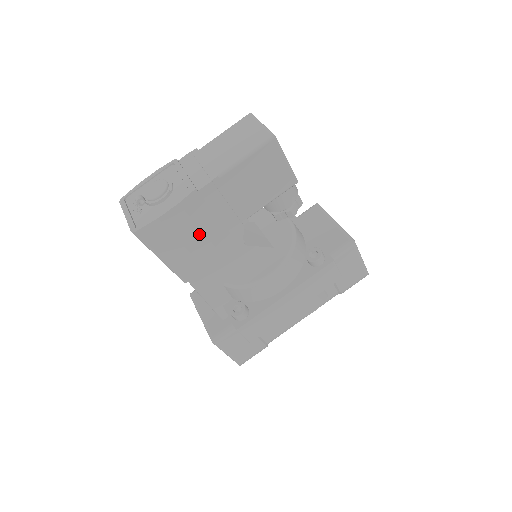
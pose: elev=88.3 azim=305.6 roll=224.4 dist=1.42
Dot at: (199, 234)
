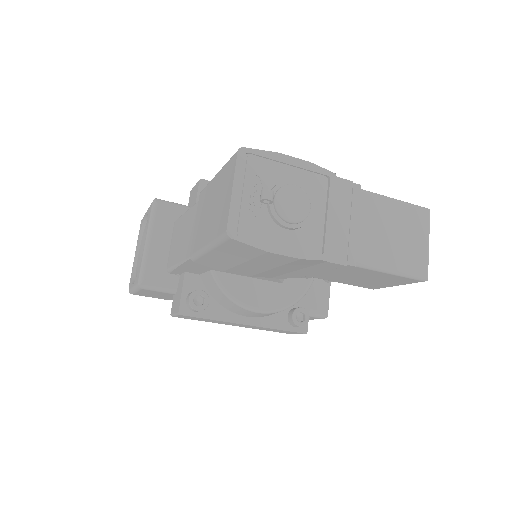
Dot at: (268, 267)
